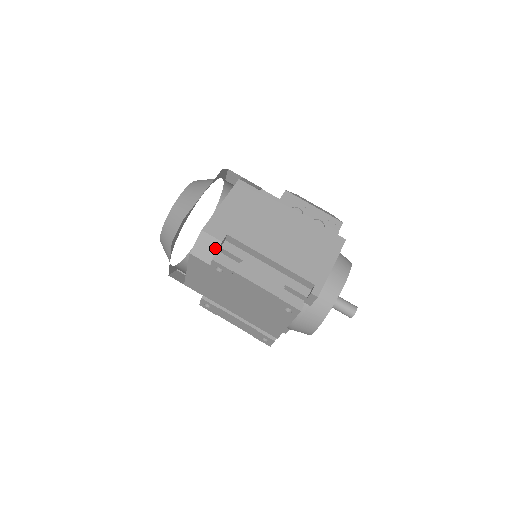
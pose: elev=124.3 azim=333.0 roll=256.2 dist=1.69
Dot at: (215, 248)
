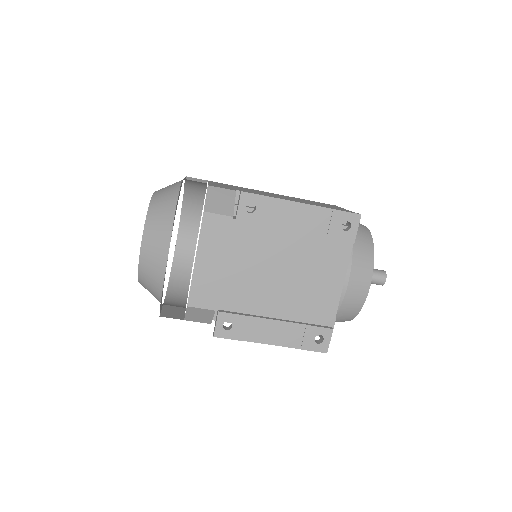
Dot at: (231, 199)
